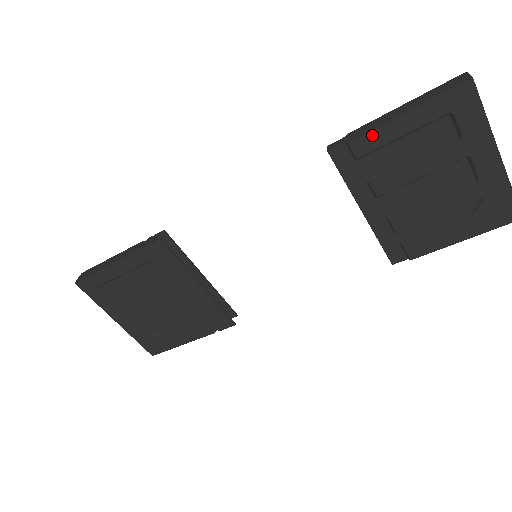
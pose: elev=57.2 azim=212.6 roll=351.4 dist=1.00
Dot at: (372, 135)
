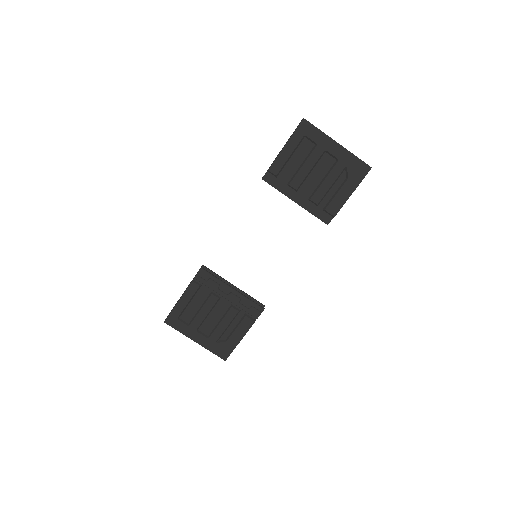
Dot at: (277, 161)
